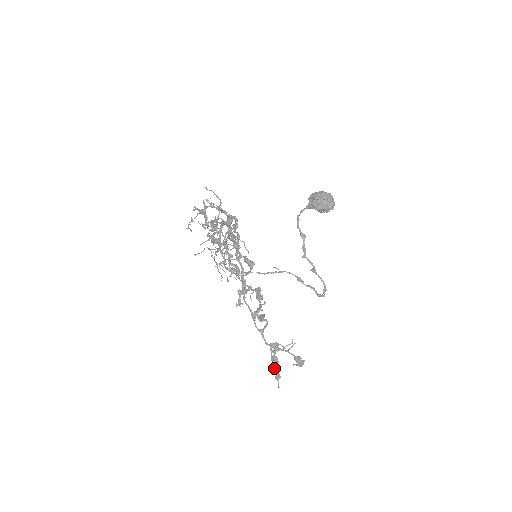
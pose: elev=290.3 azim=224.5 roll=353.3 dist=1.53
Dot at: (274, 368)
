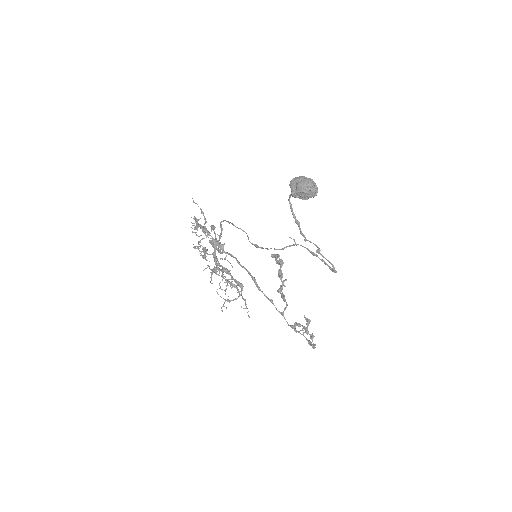
Dot at: occluded
